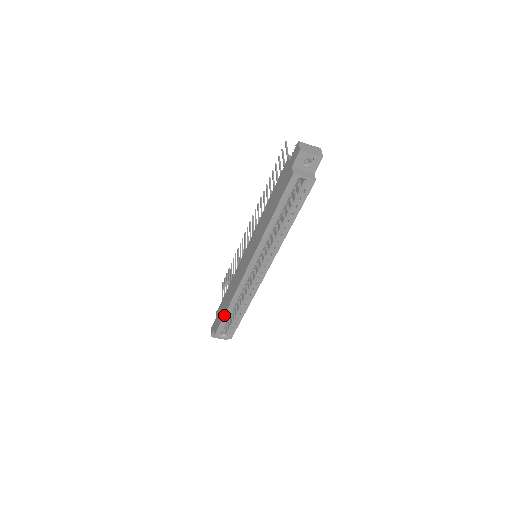
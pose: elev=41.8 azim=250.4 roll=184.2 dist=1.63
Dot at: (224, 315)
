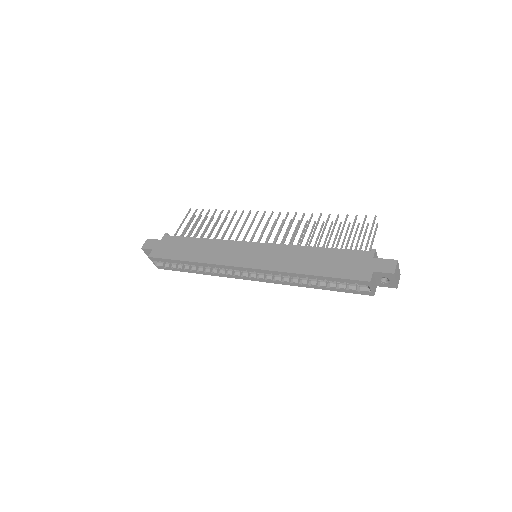
Dot at: (178, 260)
